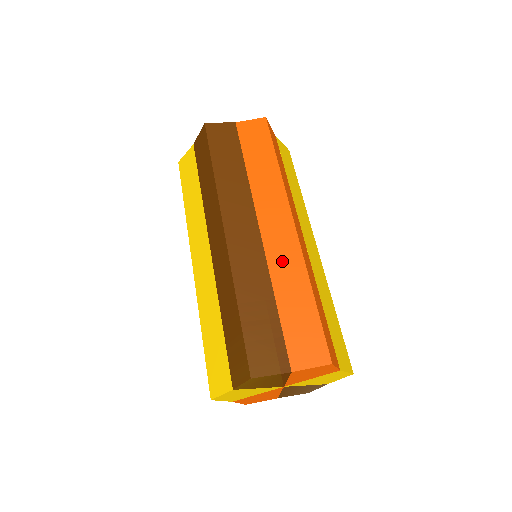
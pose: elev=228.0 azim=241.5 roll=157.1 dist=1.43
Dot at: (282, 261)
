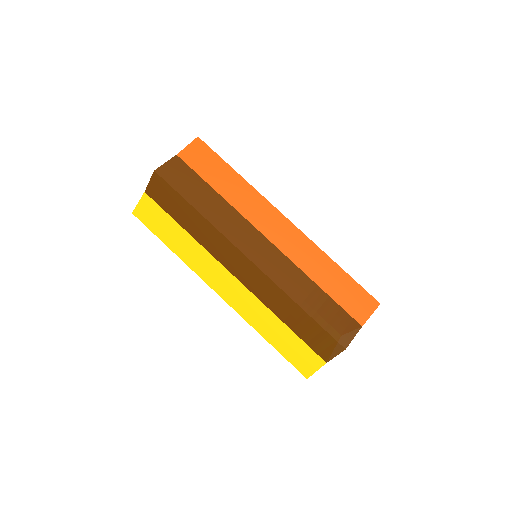
Dot at: (301, 254)
